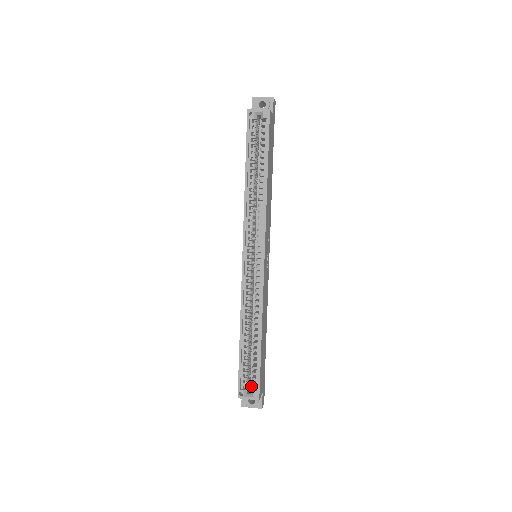
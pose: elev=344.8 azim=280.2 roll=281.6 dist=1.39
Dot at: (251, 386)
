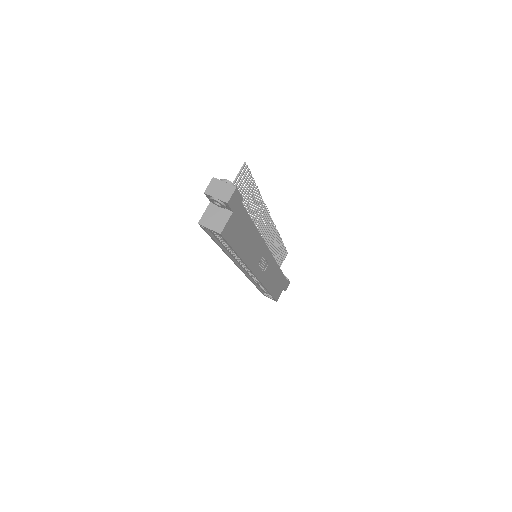
Dot at: occluded
